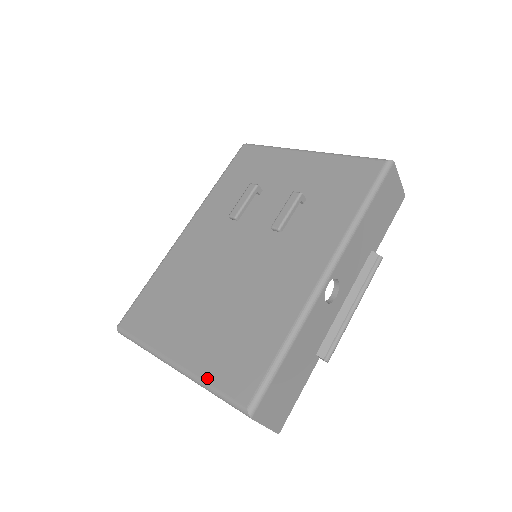
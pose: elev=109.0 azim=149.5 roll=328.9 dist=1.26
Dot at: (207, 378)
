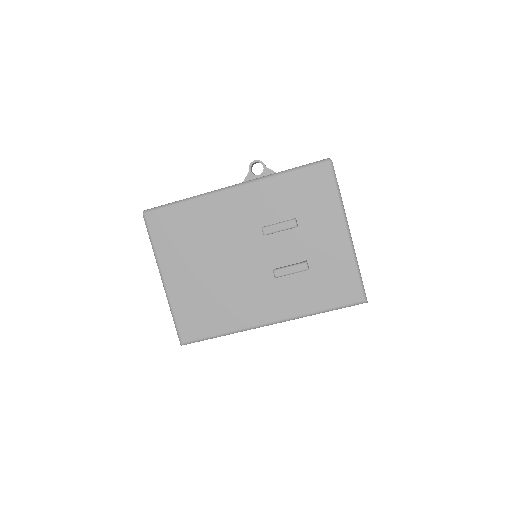
Dot at: (175, 309)
